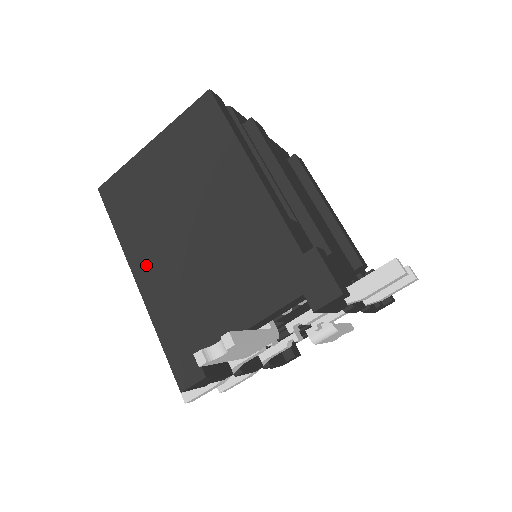
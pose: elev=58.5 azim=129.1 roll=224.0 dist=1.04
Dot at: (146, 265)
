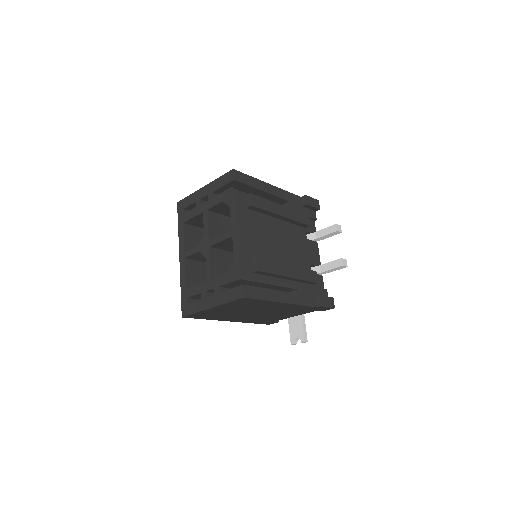
Dot at: (233, 319)
